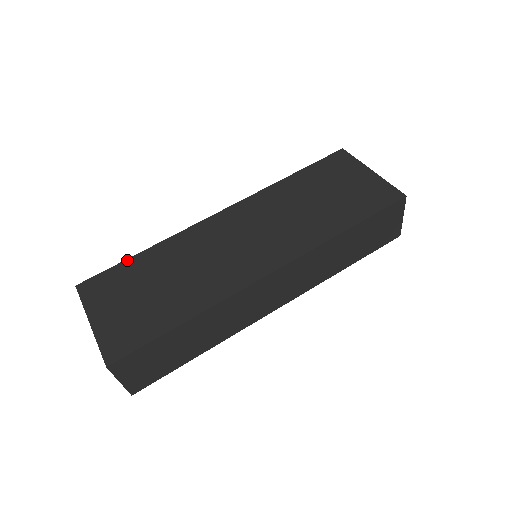
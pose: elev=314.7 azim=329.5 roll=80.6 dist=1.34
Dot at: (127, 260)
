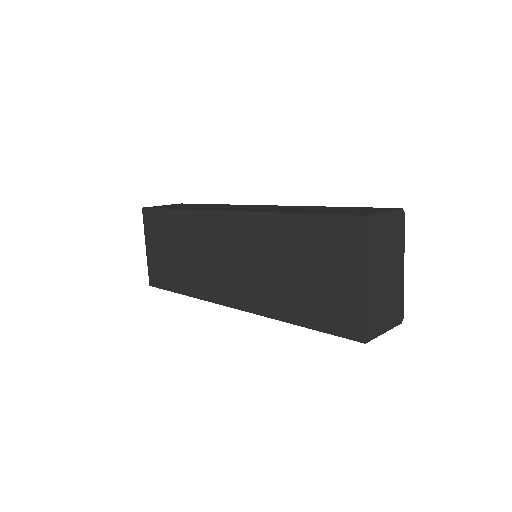
Dot at: (166, 210)
